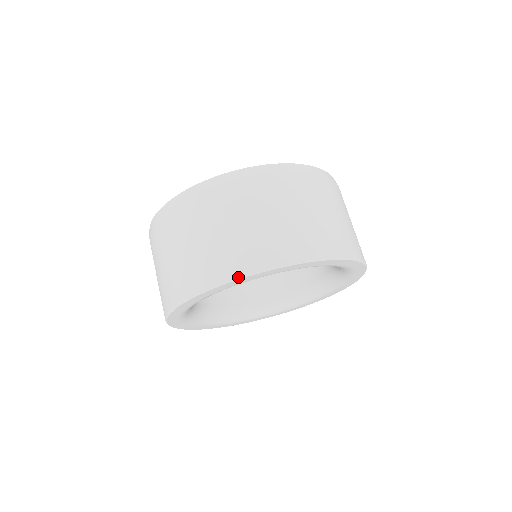
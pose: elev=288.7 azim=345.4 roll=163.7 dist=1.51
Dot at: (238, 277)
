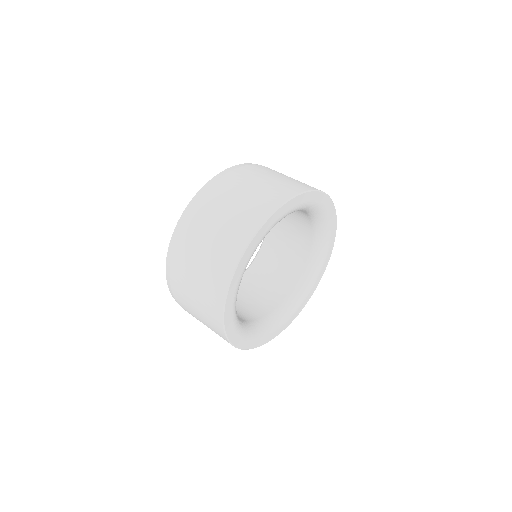
Dot at: (237, 263)
